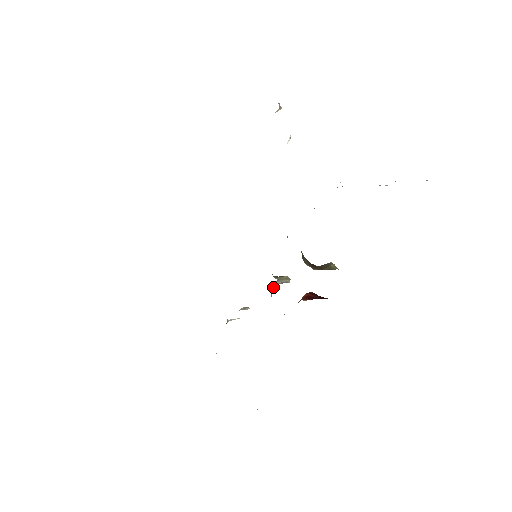
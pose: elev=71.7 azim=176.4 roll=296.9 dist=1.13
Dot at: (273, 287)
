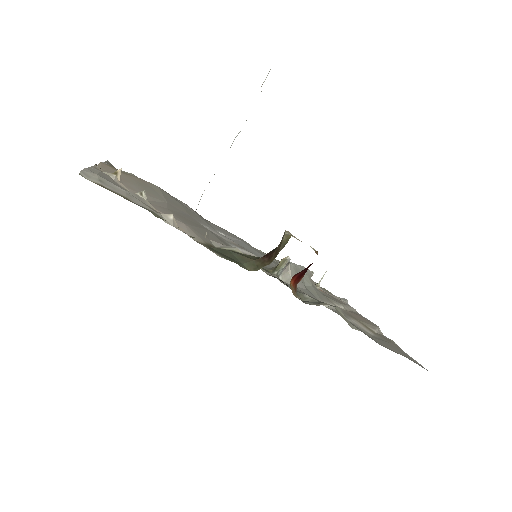
Dot at: (286, 273)
